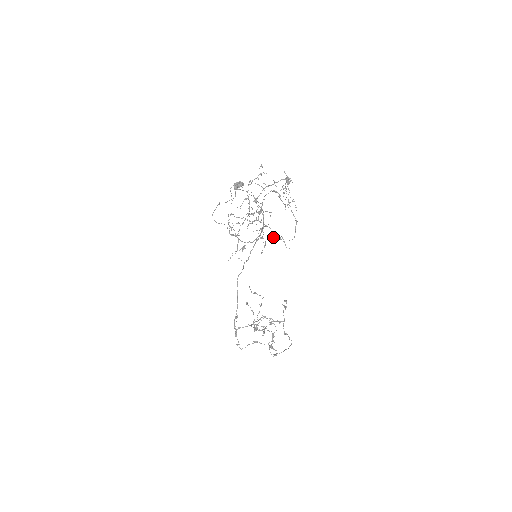
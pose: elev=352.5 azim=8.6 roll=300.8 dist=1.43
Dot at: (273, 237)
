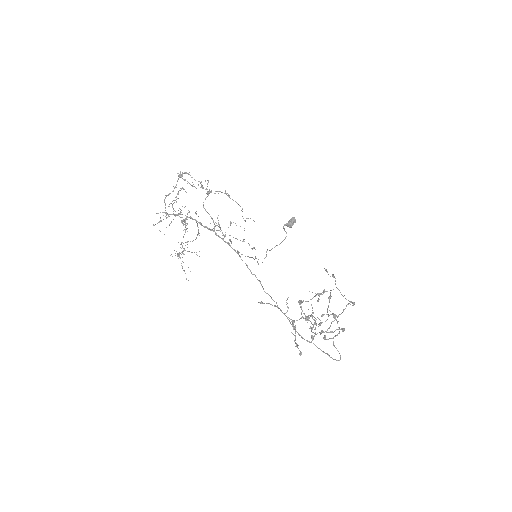
Dot at: occluded
